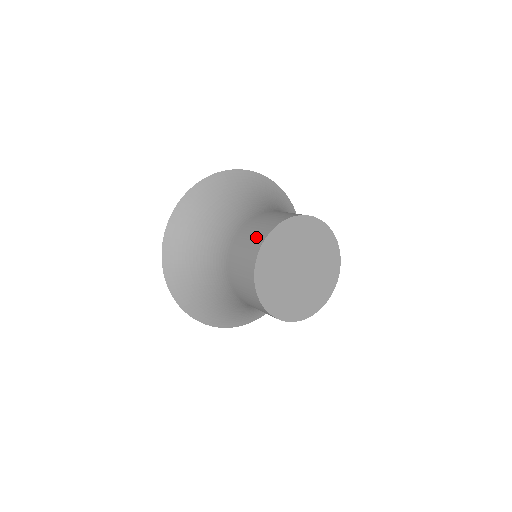
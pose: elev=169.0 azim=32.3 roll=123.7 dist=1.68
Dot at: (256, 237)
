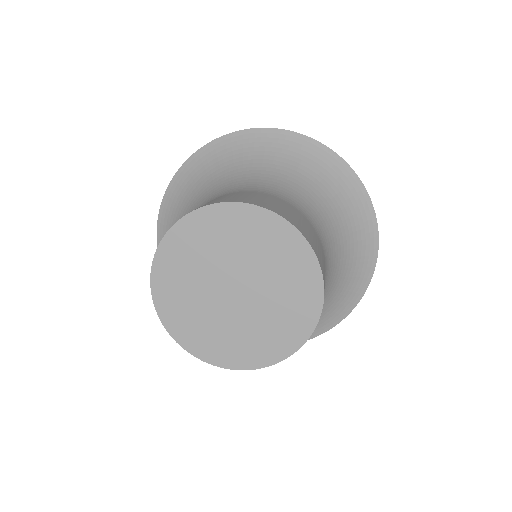
Dot at: occluded
